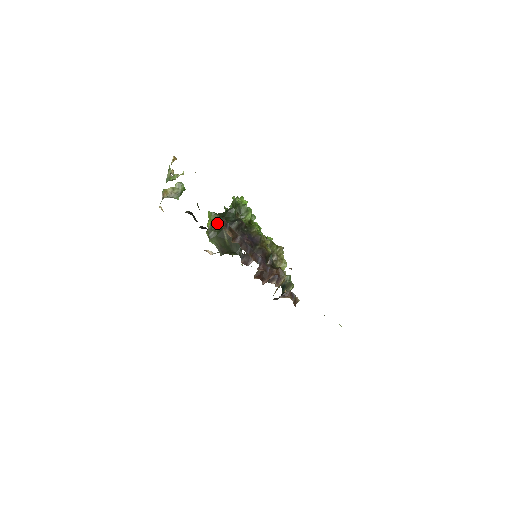
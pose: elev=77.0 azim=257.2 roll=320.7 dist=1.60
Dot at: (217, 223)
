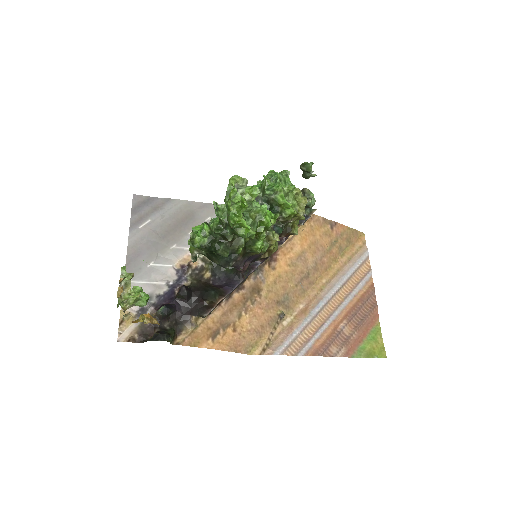
Dot at: (198, 316)
